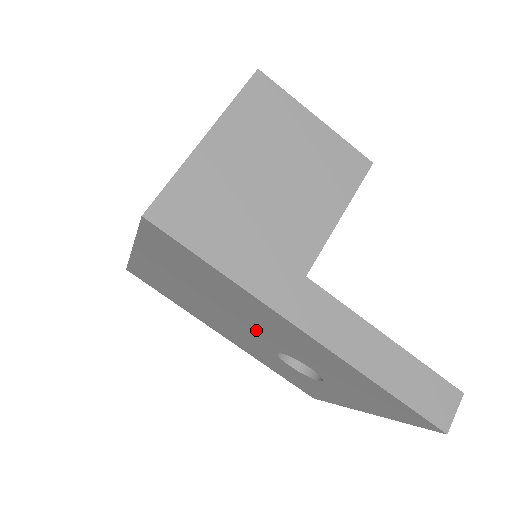
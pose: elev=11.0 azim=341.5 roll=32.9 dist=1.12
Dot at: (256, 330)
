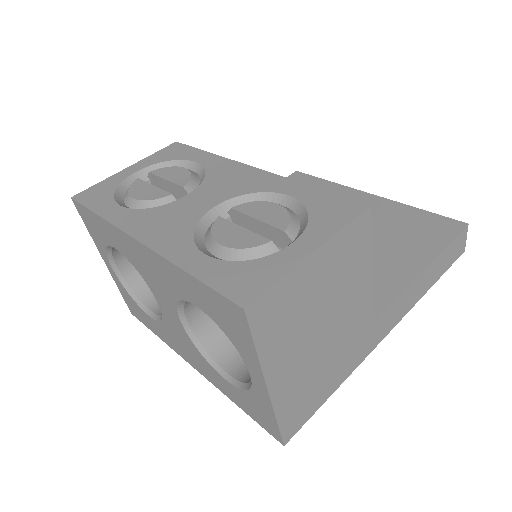
Dot at: occluded
